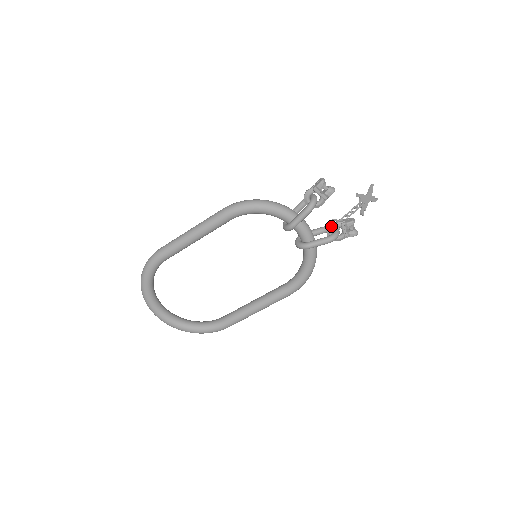
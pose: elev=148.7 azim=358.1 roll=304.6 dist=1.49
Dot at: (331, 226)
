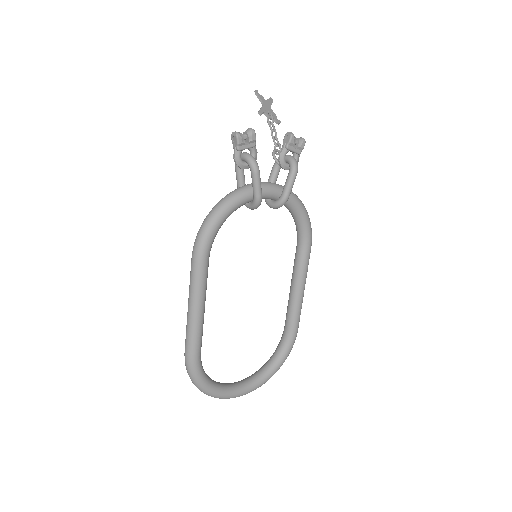
Dot at: (281, 160)
